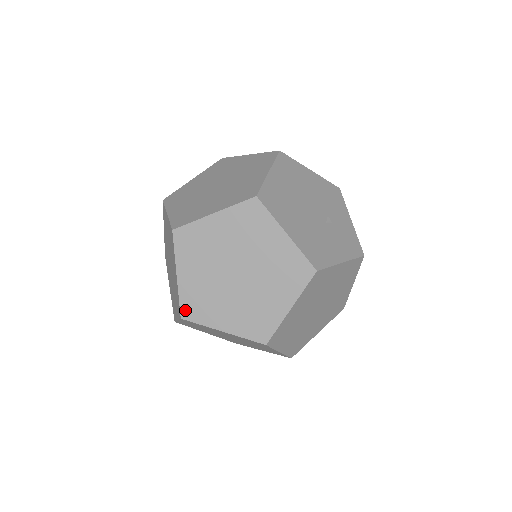
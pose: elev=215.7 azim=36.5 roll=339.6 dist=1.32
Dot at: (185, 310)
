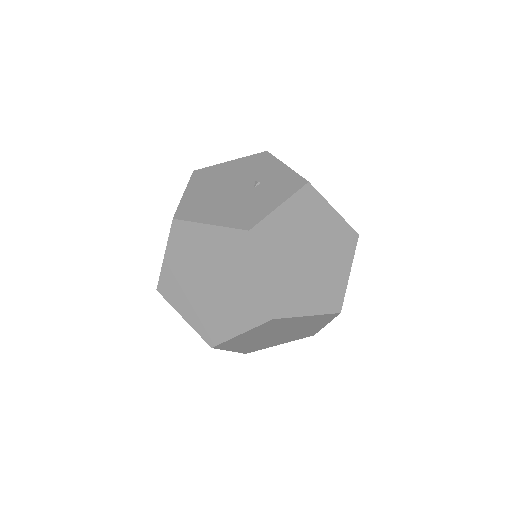
Dot at: (208, 339)
